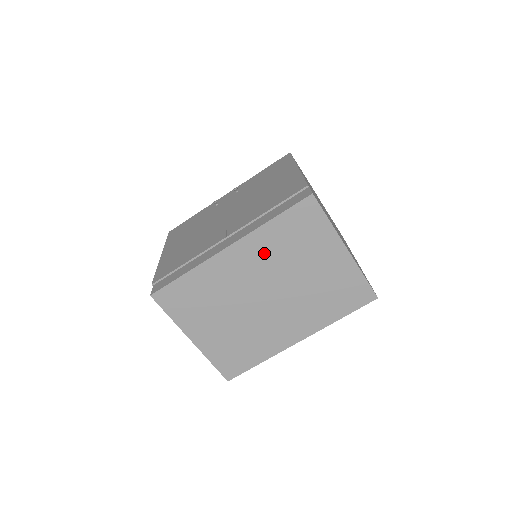
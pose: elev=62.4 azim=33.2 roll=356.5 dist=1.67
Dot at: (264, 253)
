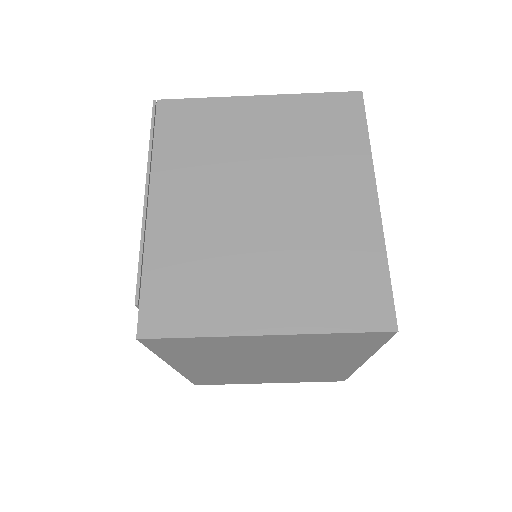
Dot at: (204, 361)
